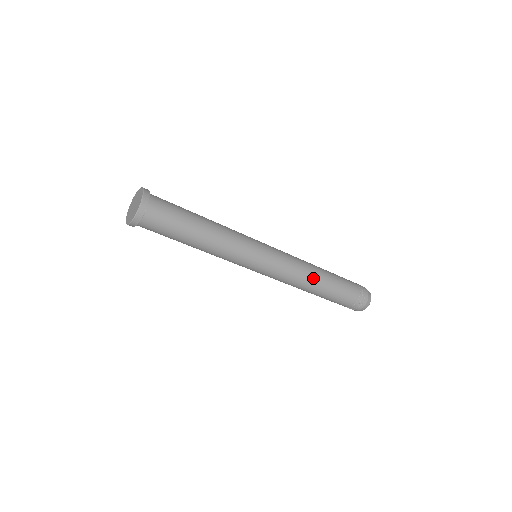
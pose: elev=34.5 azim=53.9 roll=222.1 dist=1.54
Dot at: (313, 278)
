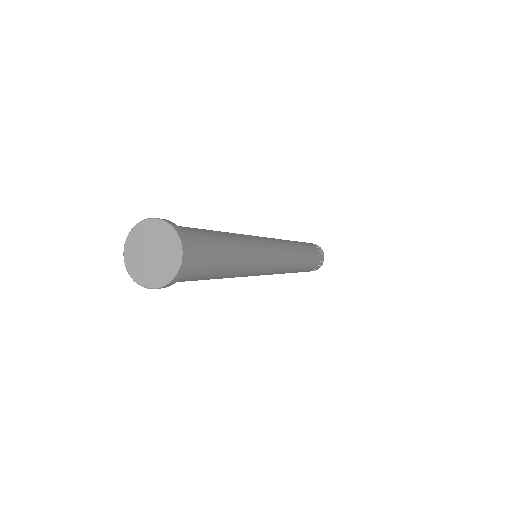
Dot at: occluded
